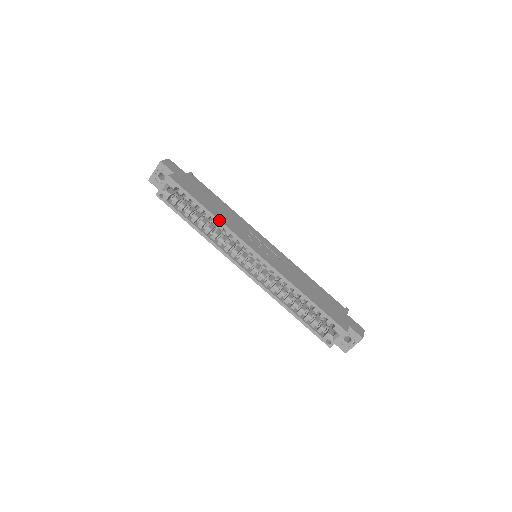
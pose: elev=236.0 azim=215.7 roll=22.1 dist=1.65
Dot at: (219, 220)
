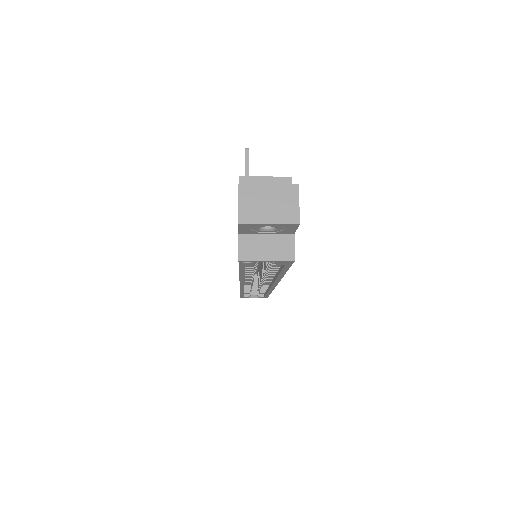
Dot at: occluded
